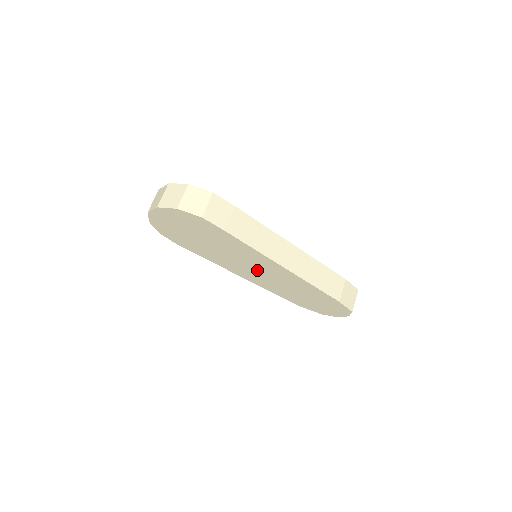
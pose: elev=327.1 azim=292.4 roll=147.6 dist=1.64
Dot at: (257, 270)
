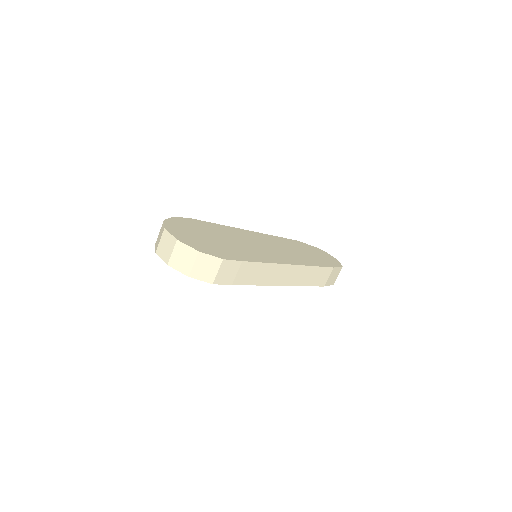
Dot at: occluded
